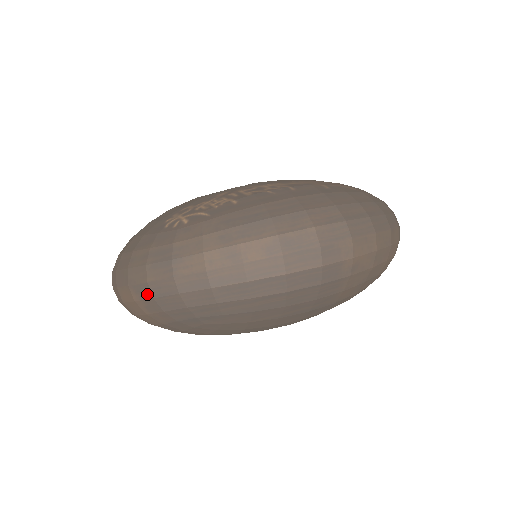
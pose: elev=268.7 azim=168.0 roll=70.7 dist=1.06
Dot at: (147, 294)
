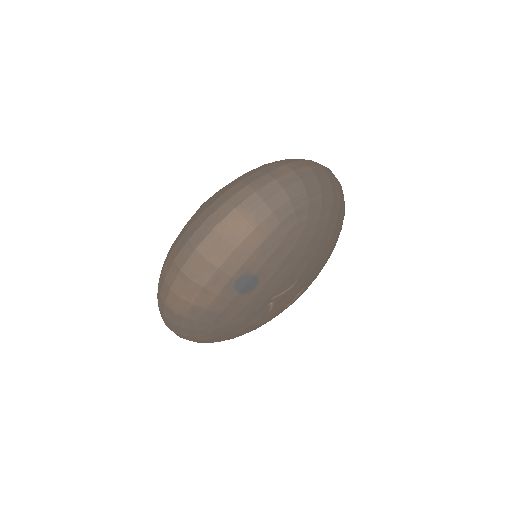
Dot at: (257, 202)
